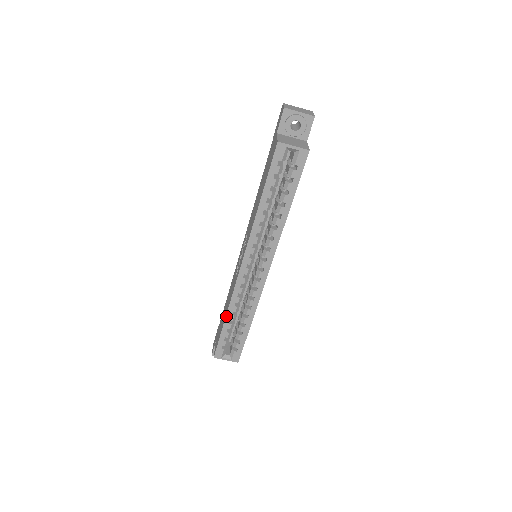
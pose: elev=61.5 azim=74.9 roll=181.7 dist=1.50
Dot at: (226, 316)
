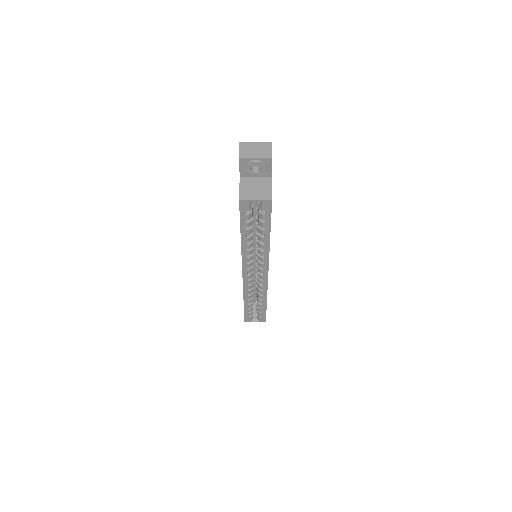
Dot at: (244, 301)
